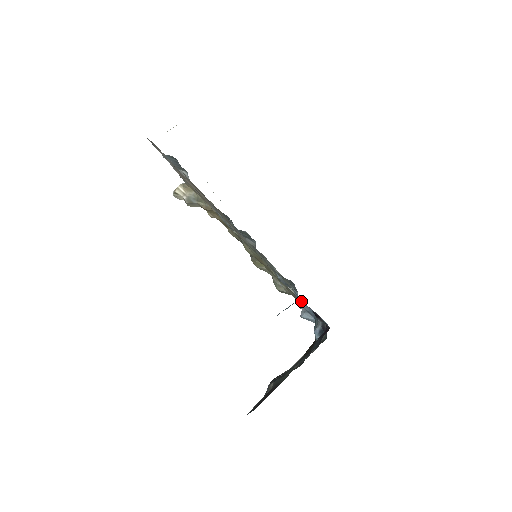
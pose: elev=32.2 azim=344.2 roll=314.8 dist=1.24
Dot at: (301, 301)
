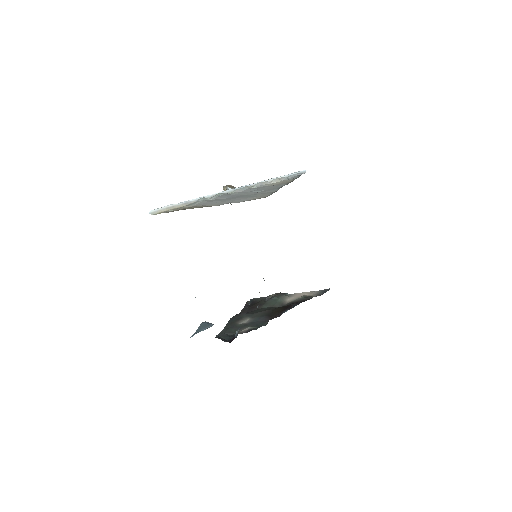
Dot at: occluded
